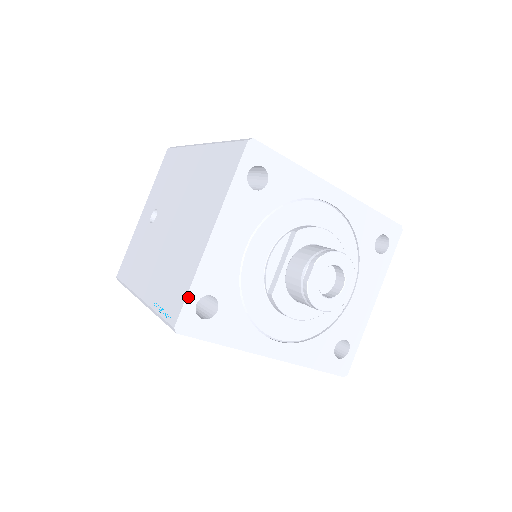
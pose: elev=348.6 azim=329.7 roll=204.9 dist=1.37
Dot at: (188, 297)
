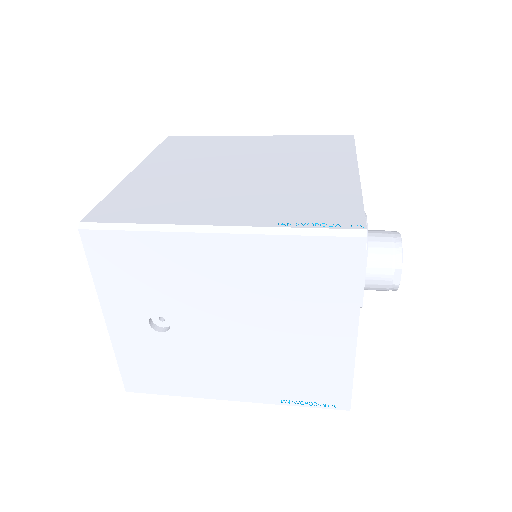
Dot at: (352, 386)
